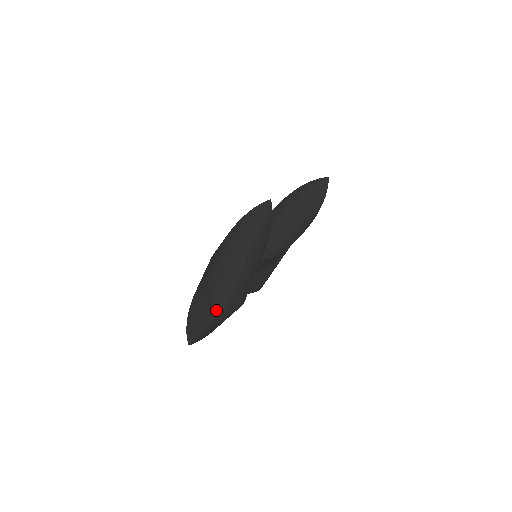
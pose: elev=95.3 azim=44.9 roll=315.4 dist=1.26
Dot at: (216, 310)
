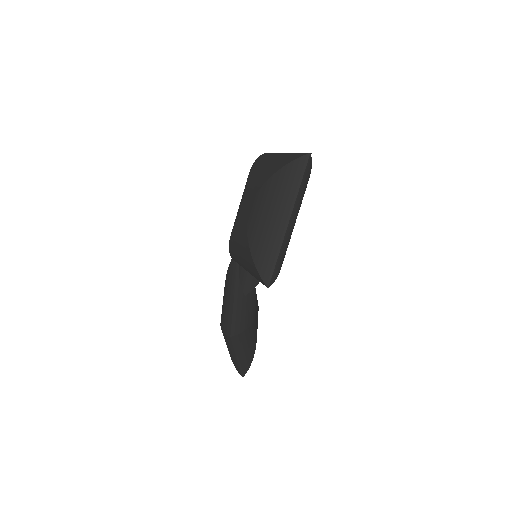
Dot at: (299, 165)
